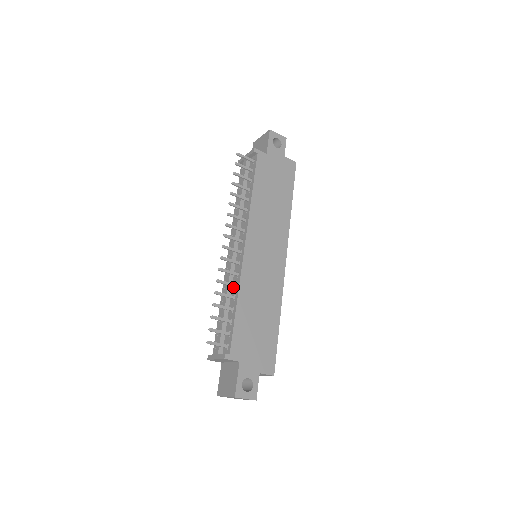
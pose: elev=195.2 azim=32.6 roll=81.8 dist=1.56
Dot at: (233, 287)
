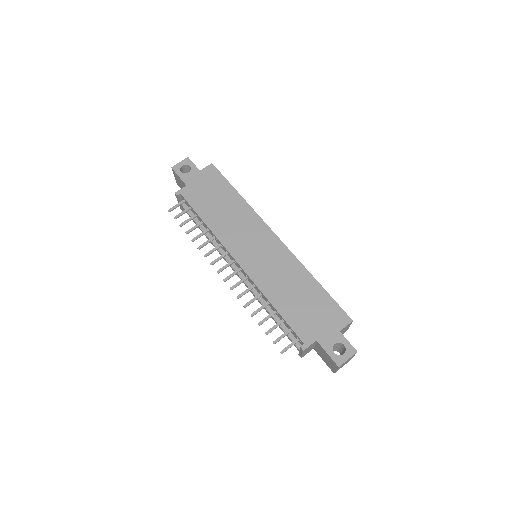
Dot at: (261, 296)
